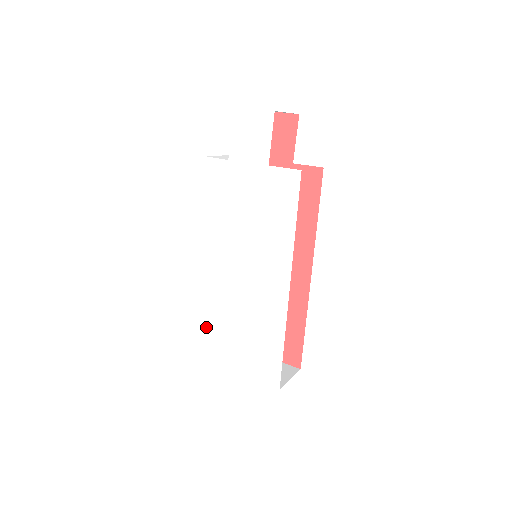
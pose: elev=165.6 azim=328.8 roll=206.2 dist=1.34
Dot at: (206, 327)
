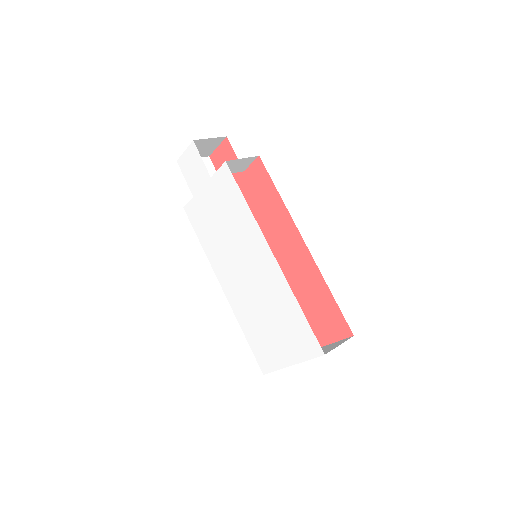
Dot at: (254, 341)
